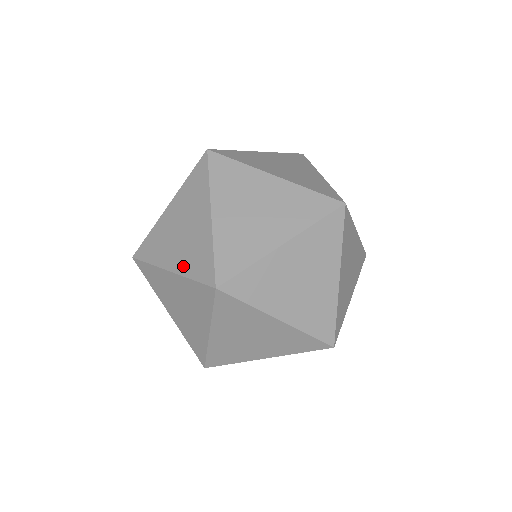
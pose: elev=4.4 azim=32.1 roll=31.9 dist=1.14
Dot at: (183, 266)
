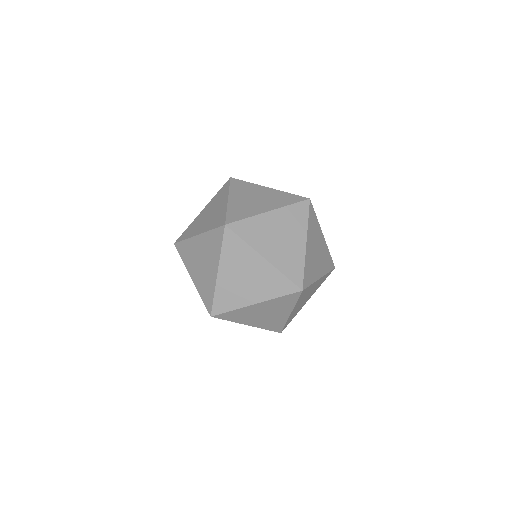
Dot at: (198, 285)
